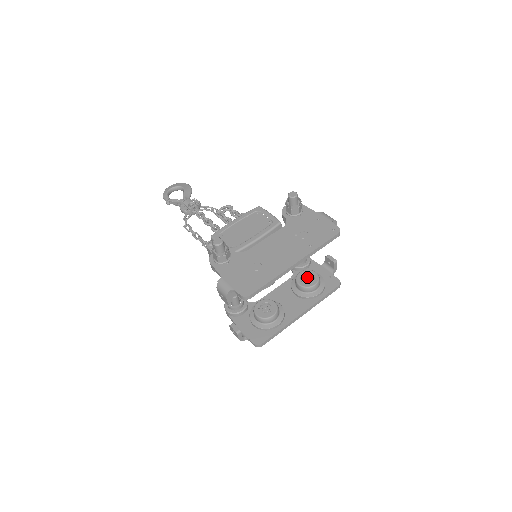
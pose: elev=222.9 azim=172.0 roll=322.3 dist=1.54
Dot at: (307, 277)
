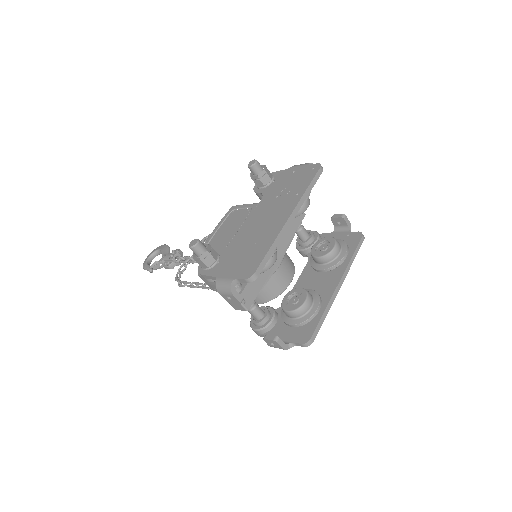
Dot at: (322, 246)
